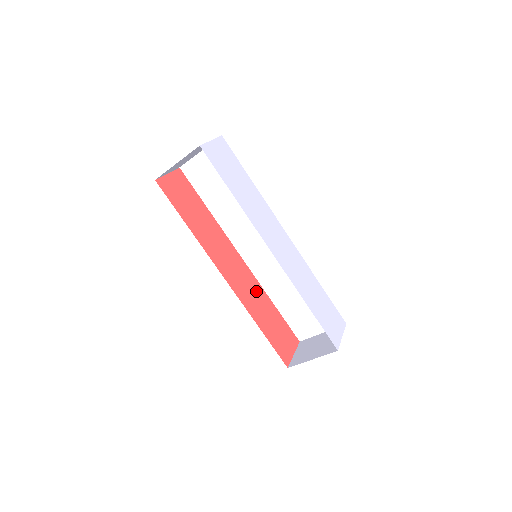
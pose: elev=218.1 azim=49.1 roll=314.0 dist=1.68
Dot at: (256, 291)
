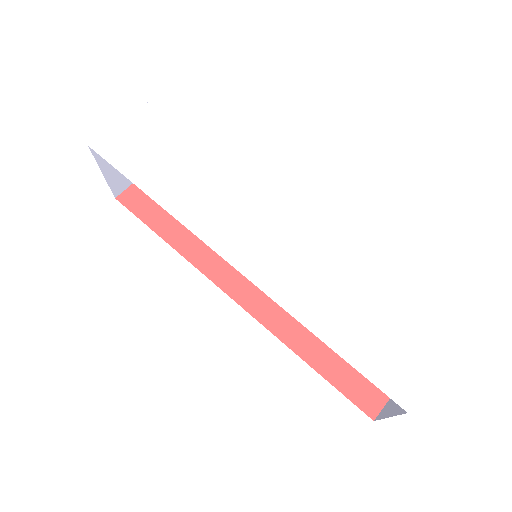
Dot at: occluded
